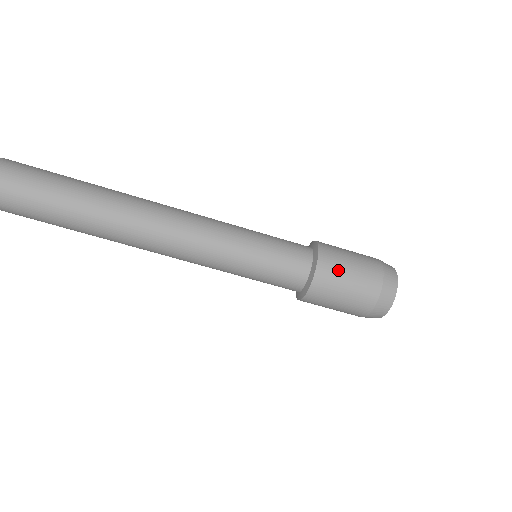
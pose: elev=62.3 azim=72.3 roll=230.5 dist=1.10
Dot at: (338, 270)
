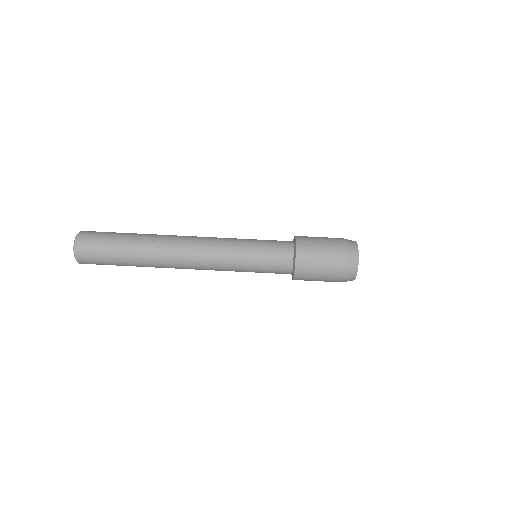
Dot at: occluded
